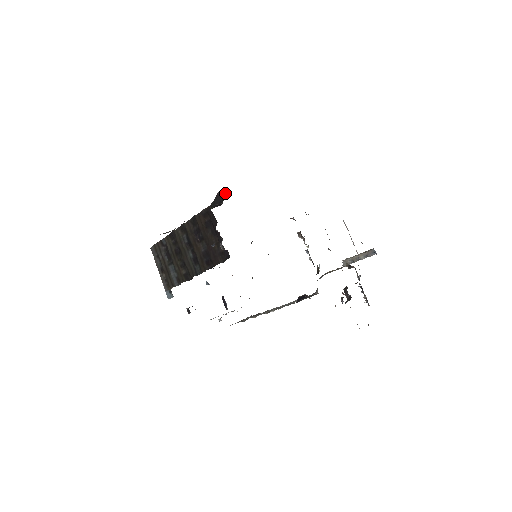
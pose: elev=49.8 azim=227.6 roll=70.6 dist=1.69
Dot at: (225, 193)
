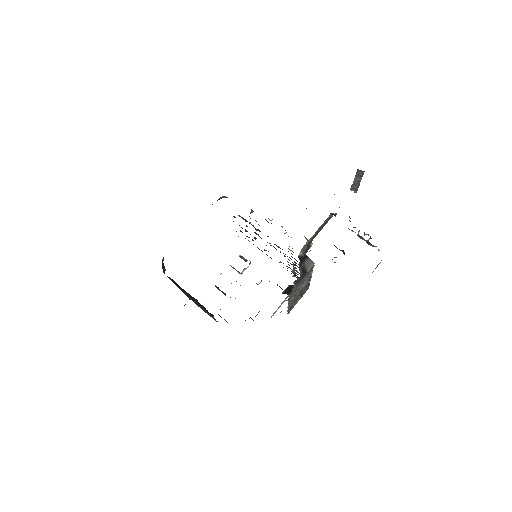
Dot at: (163, 259)
